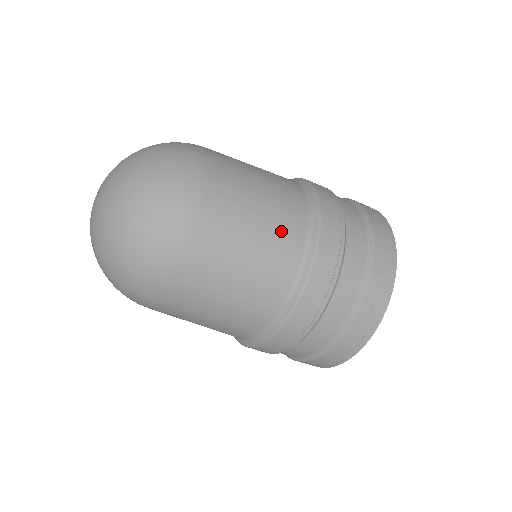
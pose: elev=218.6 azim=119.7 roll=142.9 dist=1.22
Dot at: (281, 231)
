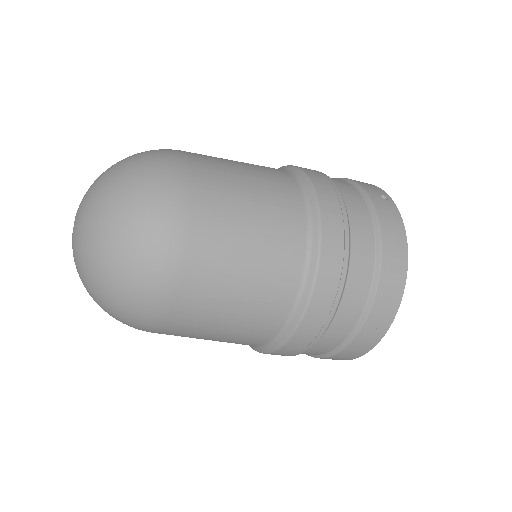
Dot at: (276, 260)
